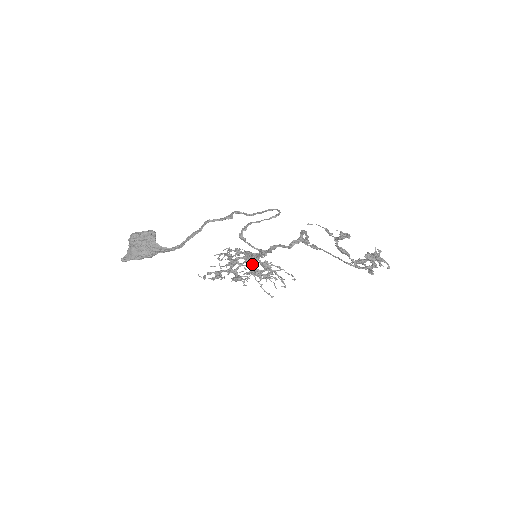
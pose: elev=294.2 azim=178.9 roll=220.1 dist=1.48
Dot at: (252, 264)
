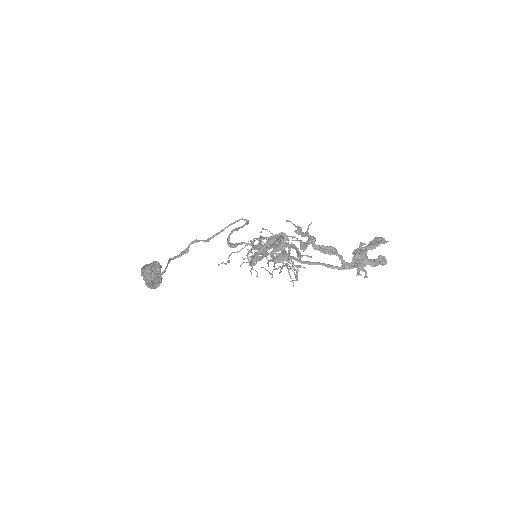
Dot at: (292, 238)
